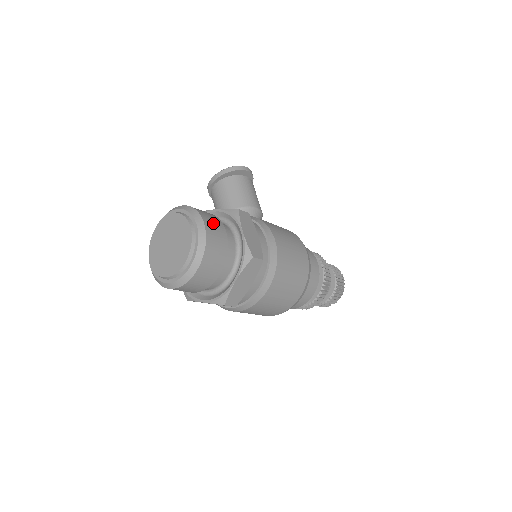
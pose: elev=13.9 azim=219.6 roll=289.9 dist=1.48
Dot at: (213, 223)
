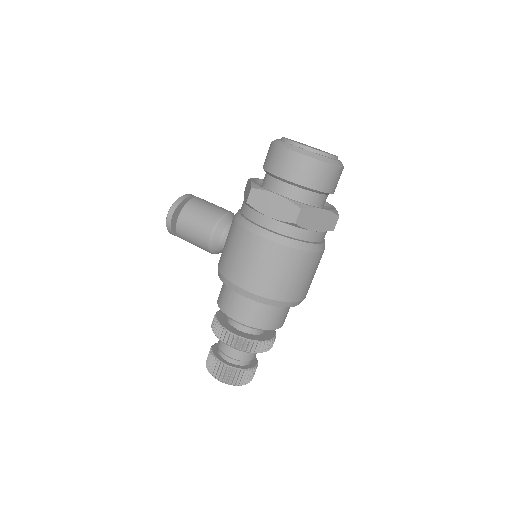
Dot at: occluded
